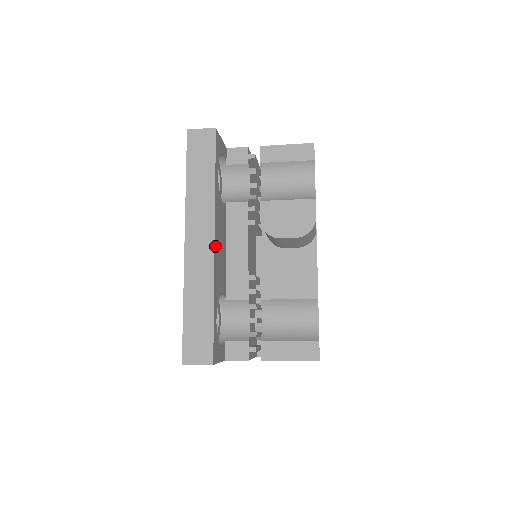
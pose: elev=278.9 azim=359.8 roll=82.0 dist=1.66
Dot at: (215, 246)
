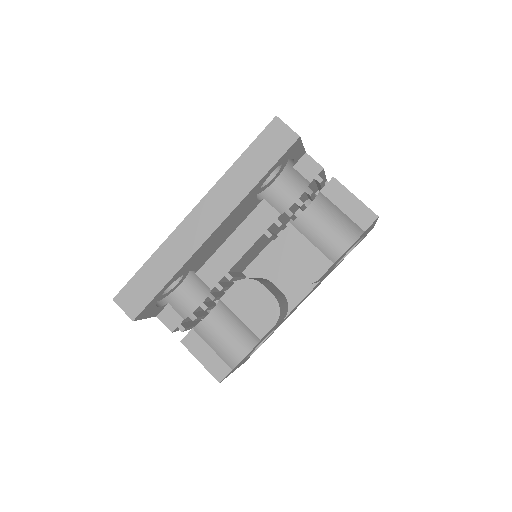
Dot at: (212, 235)
